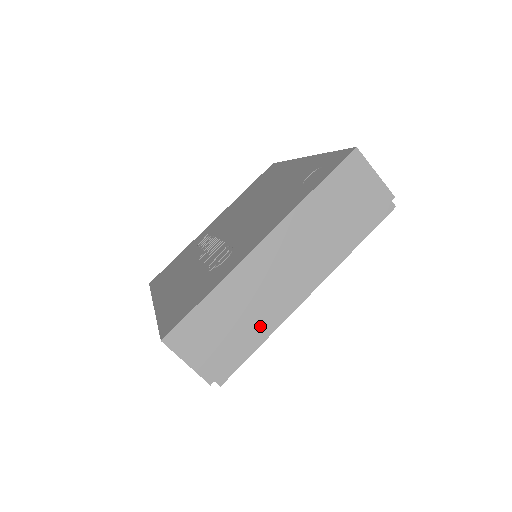
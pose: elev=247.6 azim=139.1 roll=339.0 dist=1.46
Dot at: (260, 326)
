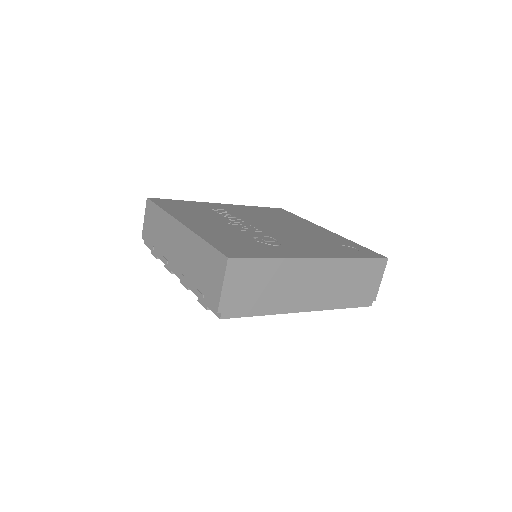
Dot at: (271, 304)
